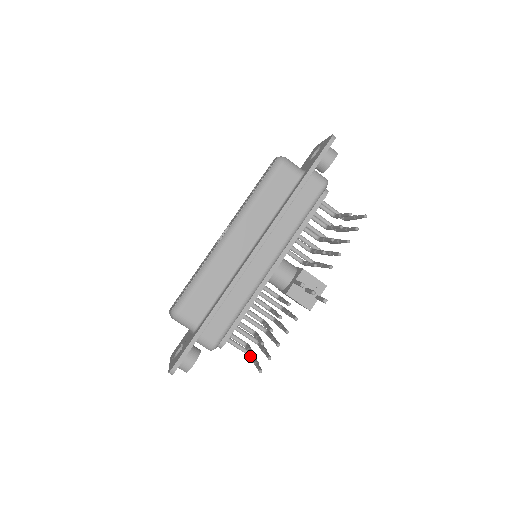
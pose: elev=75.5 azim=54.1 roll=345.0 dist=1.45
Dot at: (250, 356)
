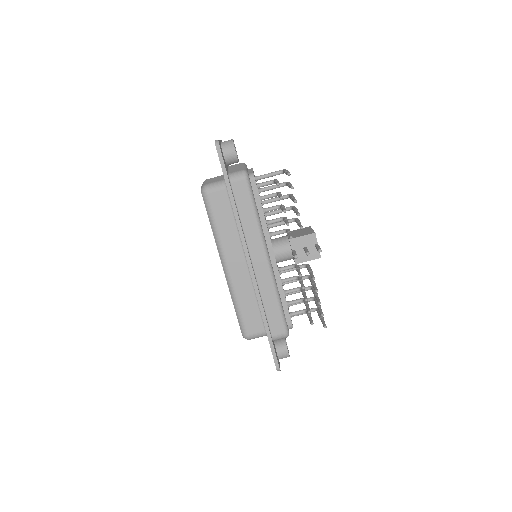
Dot at: occluded
